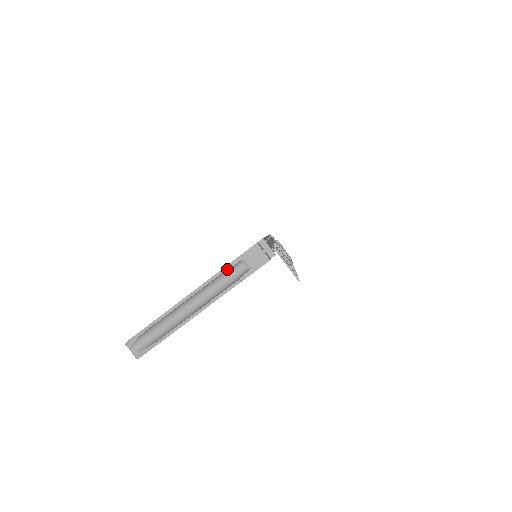
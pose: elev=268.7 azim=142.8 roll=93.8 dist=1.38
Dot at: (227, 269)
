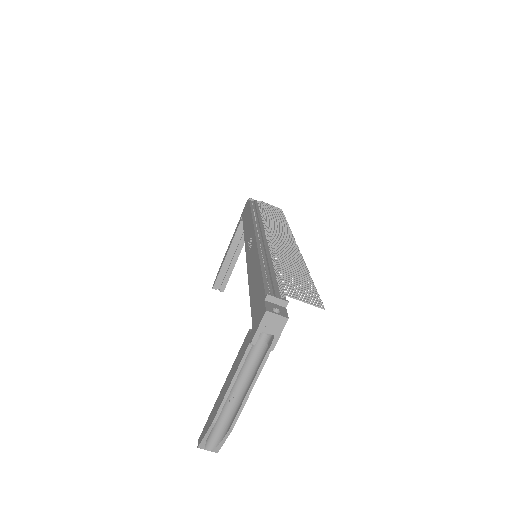
Dot at: (251, 344)
